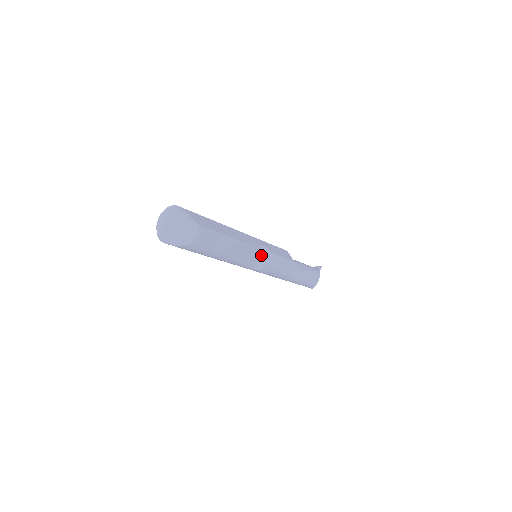
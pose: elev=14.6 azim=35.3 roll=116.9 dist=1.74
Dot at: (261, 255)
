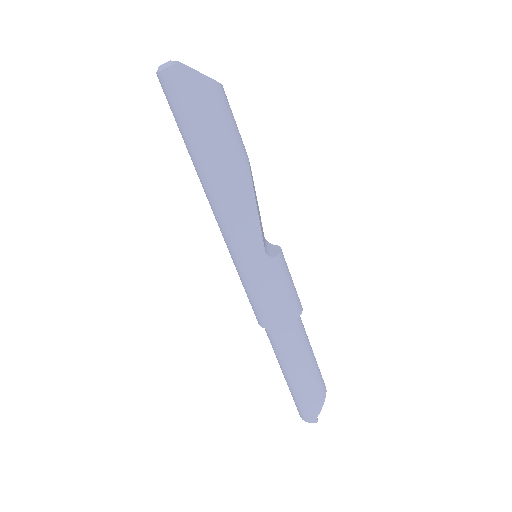
Dot at: (266, 245)
